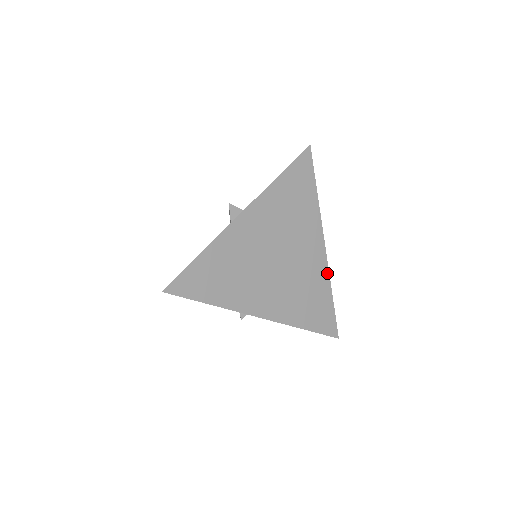
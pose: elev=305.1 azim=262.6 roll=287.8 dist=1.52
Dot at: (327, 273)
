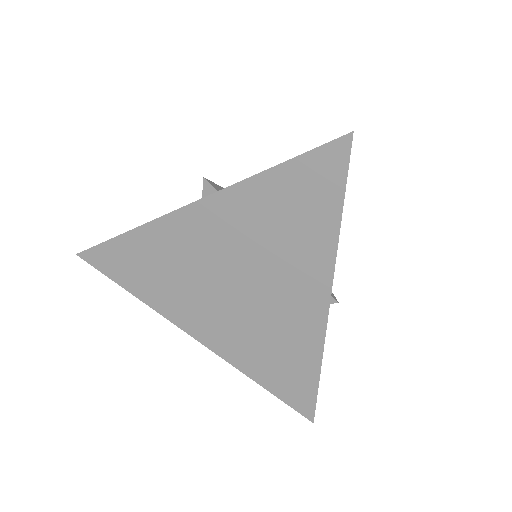
Dot at: (321, 341)
